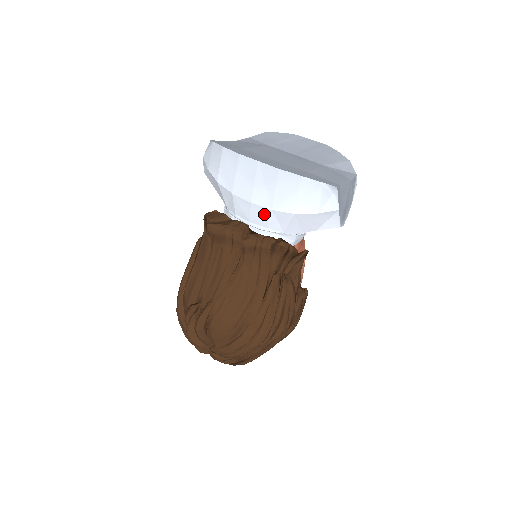
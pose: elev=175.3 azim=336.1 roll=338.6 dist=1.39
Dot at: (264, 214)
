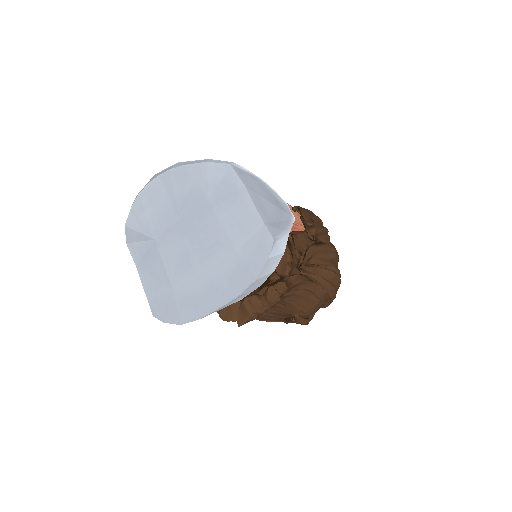
Dot at: occluded
